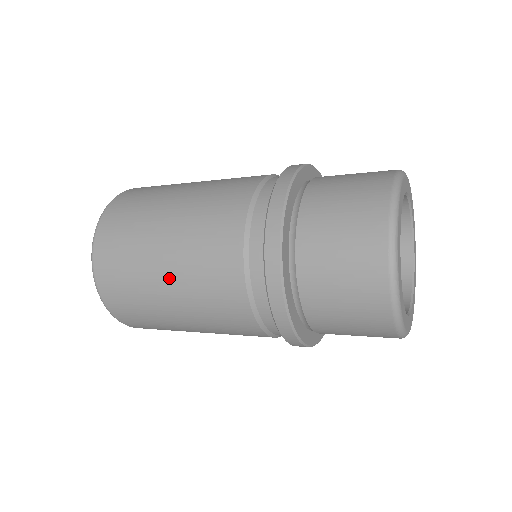
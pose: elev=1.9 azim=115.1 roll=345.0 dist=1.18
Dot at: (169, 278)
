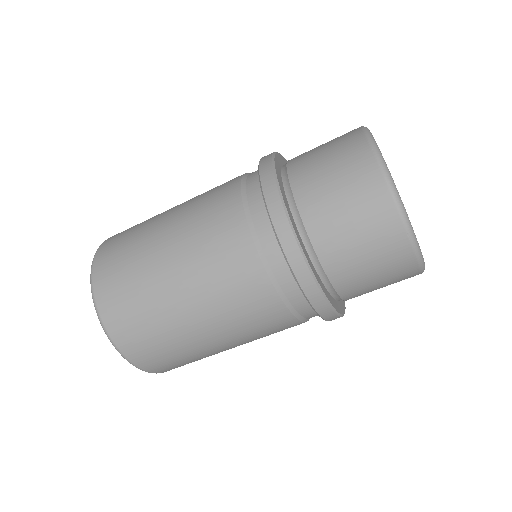
Dot at: occluded
